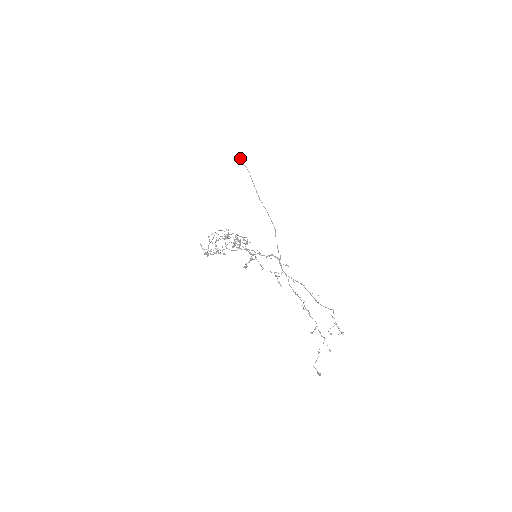
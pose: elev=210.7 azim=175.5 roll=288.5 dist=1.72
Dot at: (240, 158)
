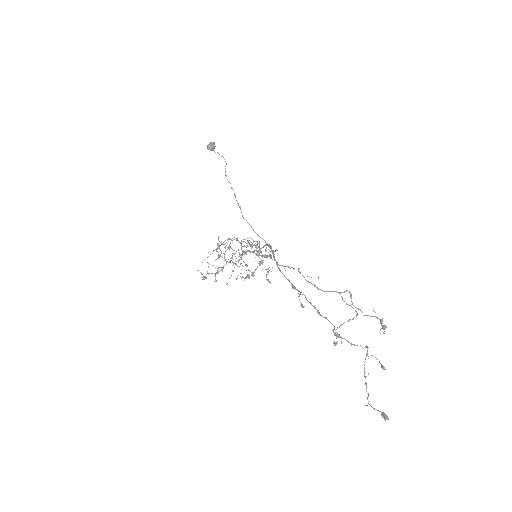
Dot at: (208, 147)
